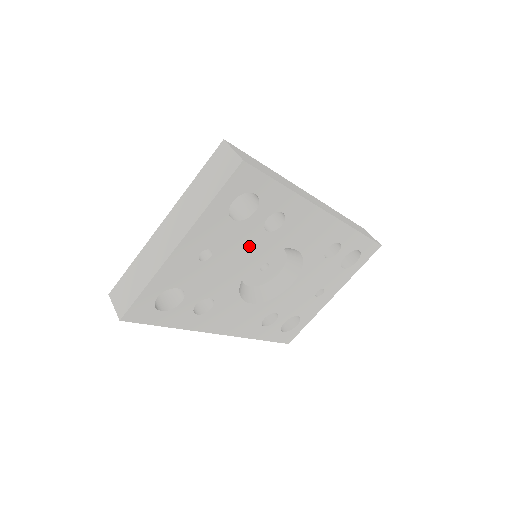
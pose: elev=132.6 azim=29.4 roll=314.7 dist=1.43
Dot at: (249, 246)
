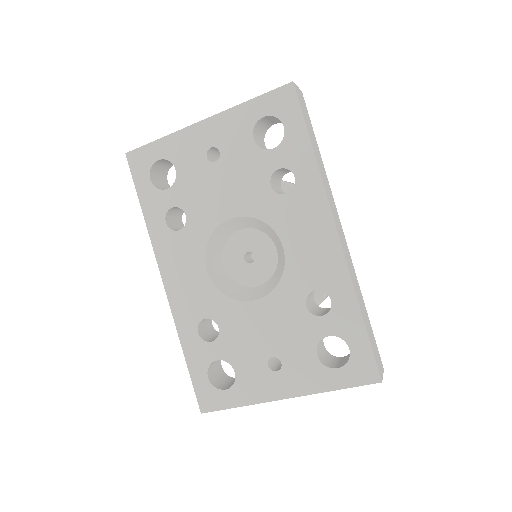
Dot at: (248, 187)
